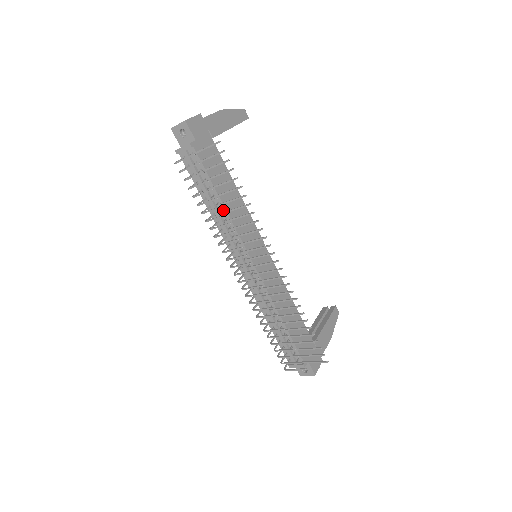
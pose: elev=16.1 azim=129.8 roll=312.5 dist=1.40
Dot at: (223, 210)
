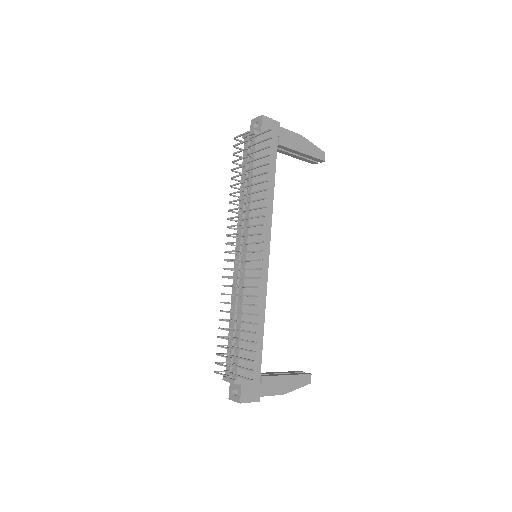
Dot at: (249, 195)
